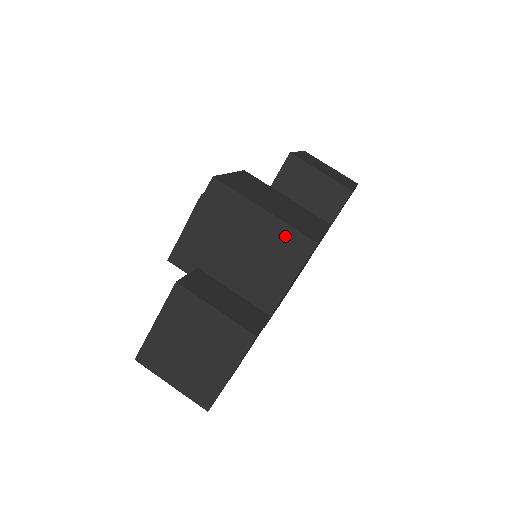
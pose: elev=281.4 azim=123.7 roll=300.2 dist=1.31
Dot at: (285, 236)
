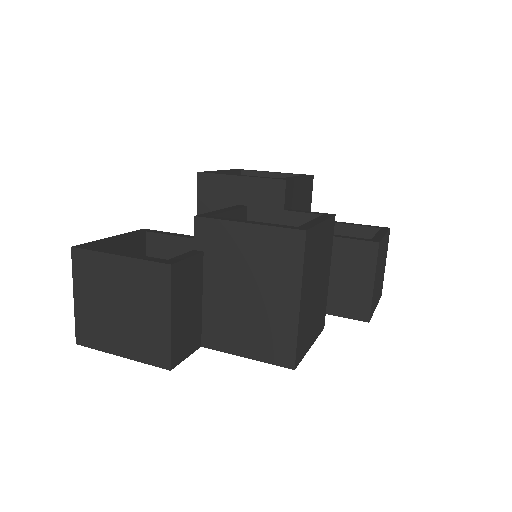
Dot at: (285, 334)
